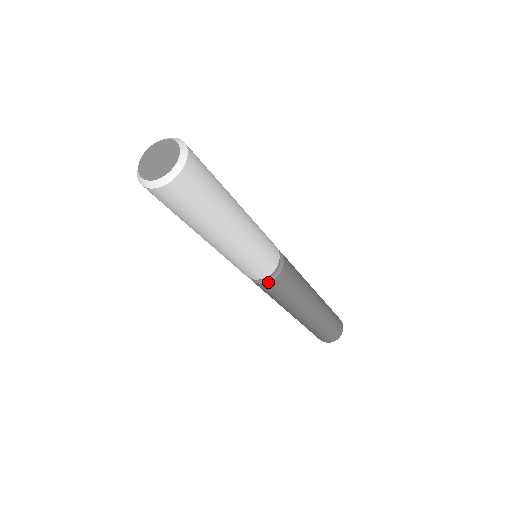
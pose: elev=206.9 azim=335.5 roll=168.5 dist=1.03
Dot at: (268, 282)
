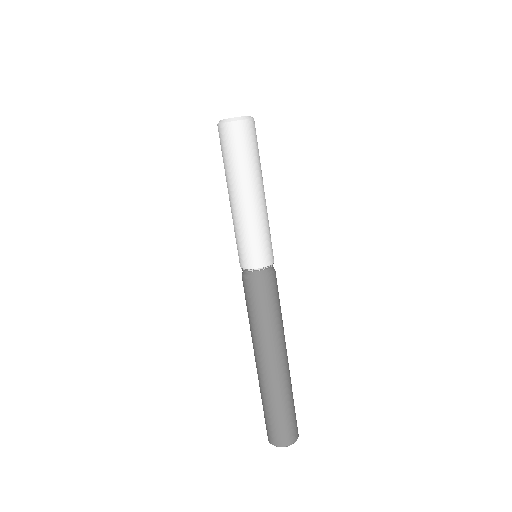
Dot at: (267, 276)
